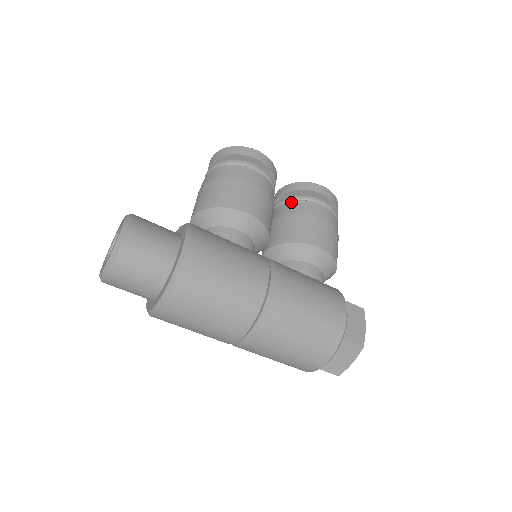
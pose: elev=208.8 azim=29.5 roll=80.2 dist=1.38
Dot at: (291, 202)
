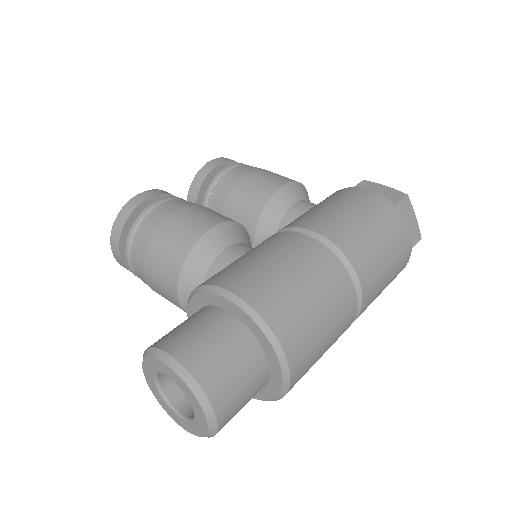
Dot at: (212, 196)
